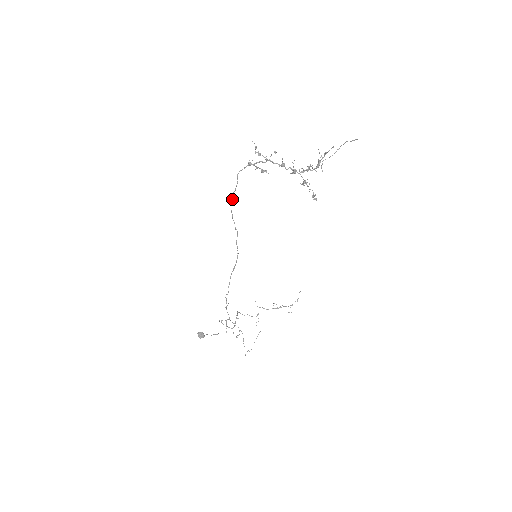
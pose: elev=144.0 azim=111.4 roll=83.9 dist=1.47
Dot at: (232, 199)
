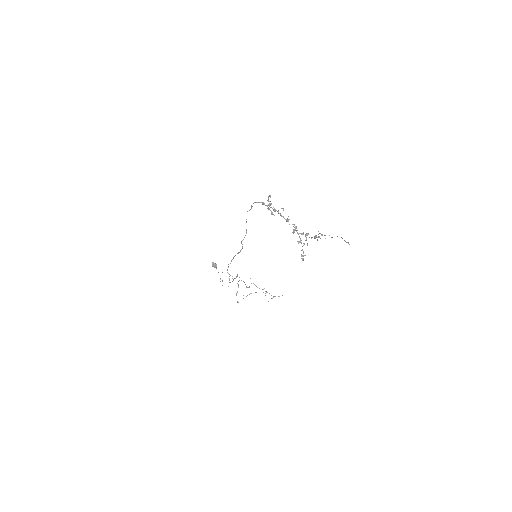
Dot at: occluded
